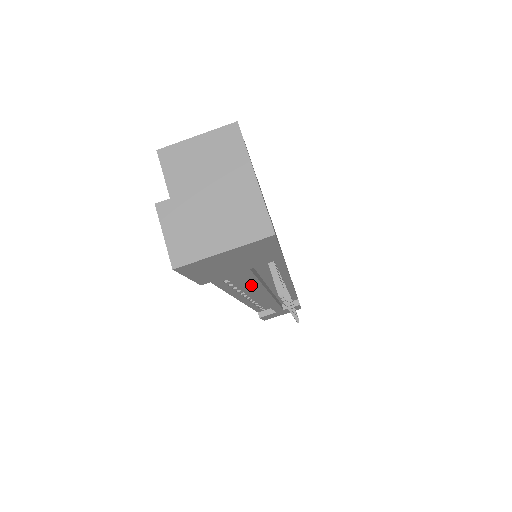
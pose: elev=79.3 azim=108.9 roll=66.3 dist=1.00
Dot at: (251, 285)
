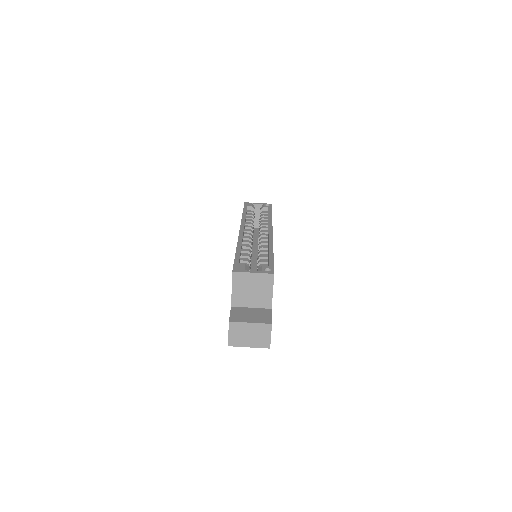
Dot at: occluded
